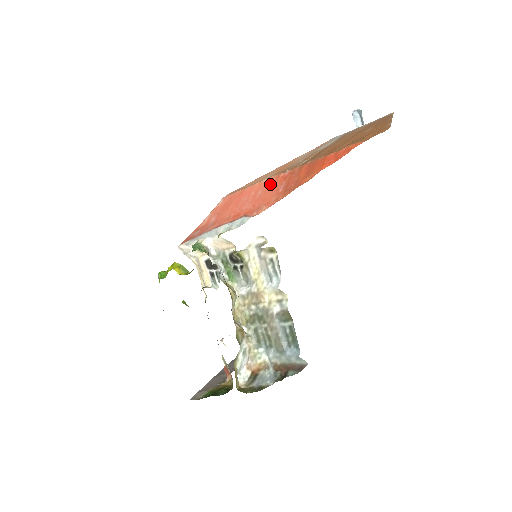
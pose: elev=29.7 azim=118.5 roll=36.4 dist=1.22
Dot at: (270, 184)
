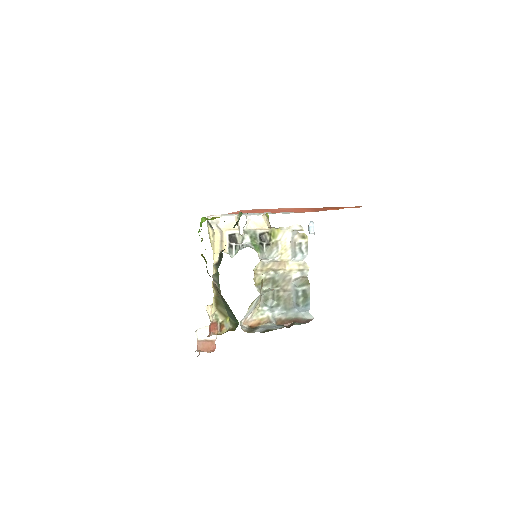
Dot at: (297, 209)
